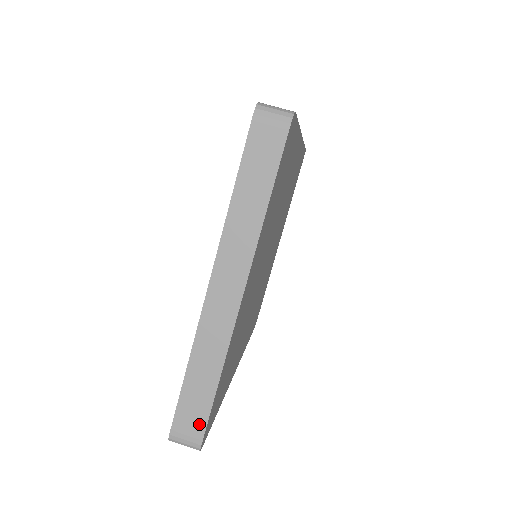
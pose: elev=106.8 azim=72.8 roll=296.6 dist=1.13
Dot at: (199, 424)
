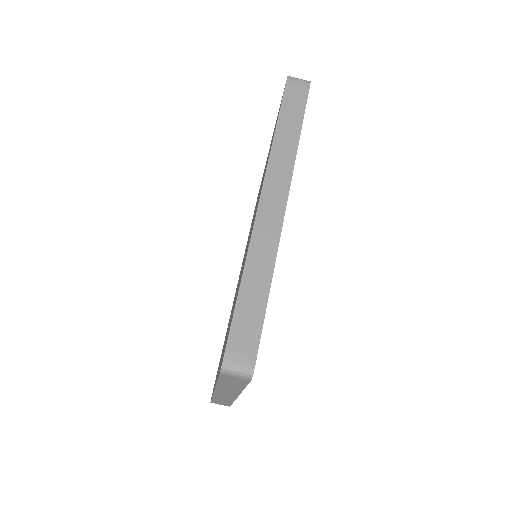
Dot at: (226, 405)
